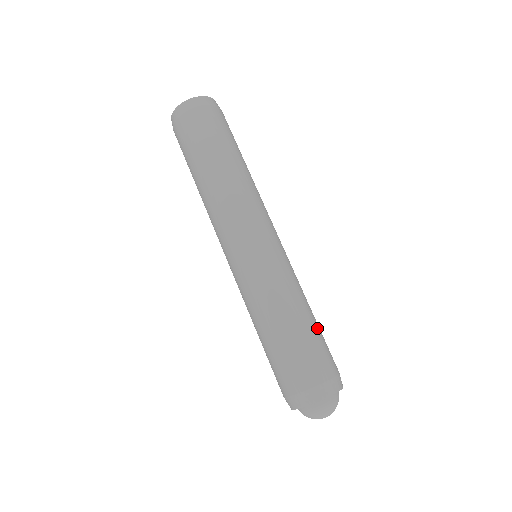
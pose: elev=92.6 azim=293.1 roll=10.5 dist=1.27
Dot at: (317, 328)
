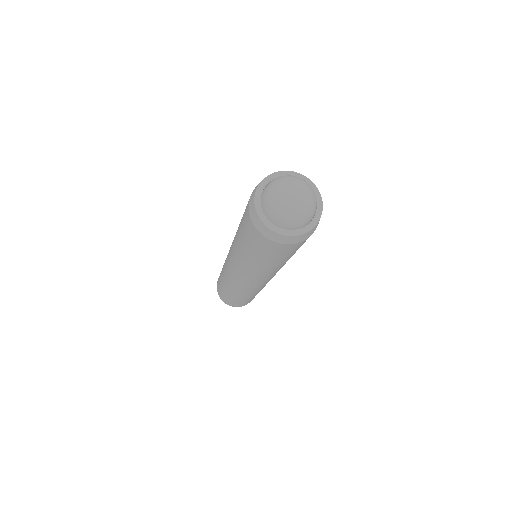
Dot at: occluded
